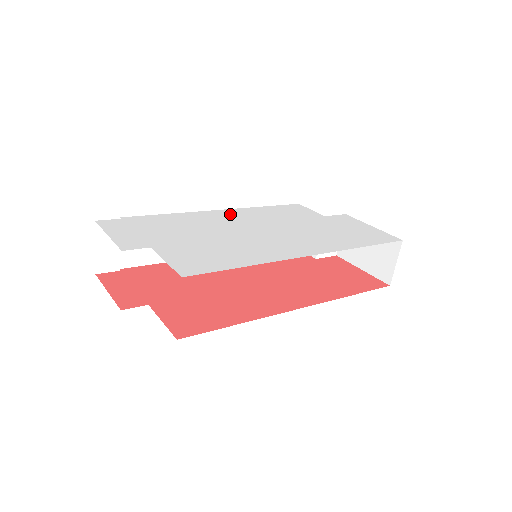
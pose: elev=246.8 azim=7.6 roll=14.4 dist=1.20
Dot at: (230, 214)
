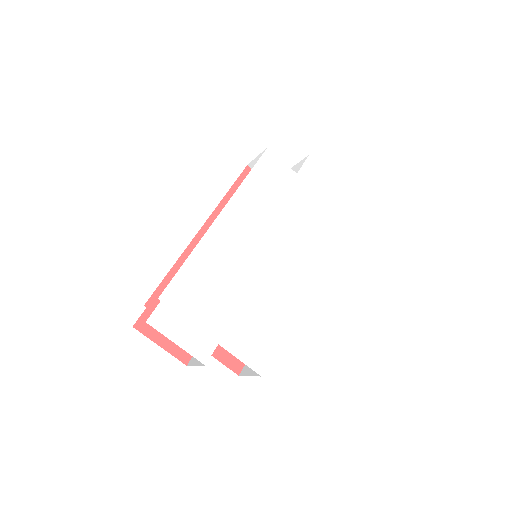
Dot at: (231, 223)
